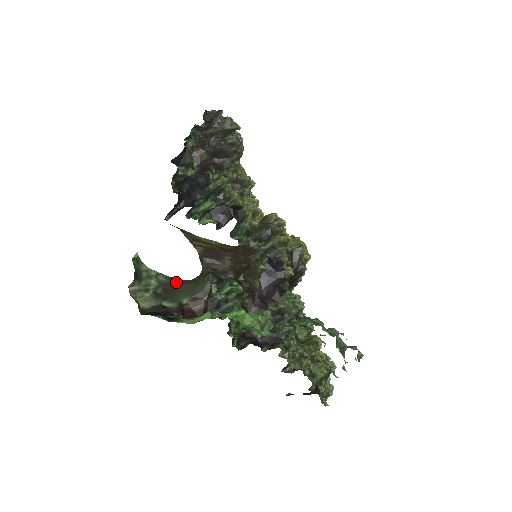
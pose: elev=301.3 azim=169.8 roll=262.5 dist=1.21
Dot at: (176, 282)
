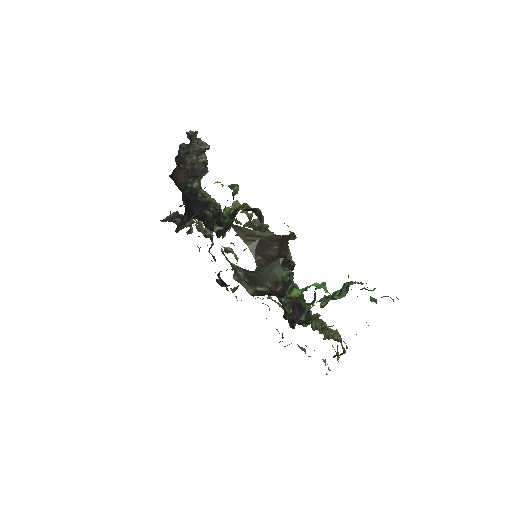
Dot at: (249, 273)
